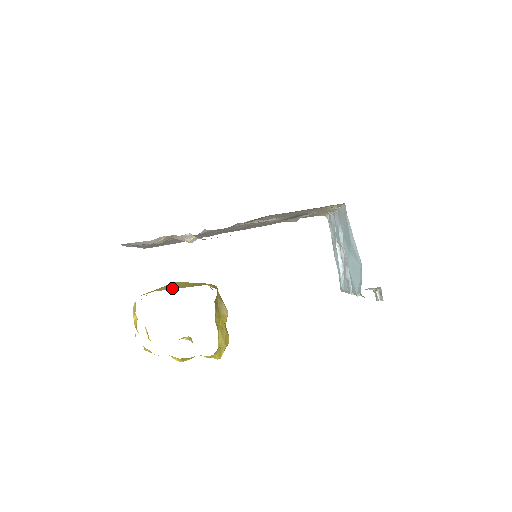
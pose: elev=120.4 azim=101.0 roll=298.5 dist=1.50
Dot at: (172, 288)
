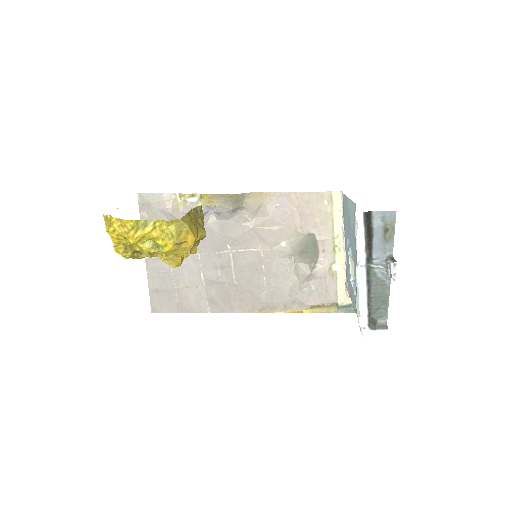
Dot at: occluded
